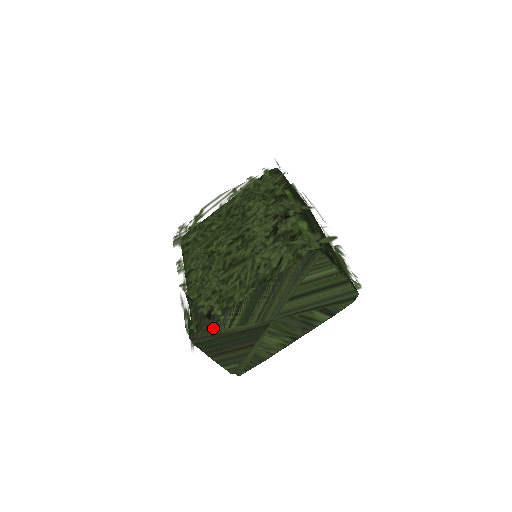
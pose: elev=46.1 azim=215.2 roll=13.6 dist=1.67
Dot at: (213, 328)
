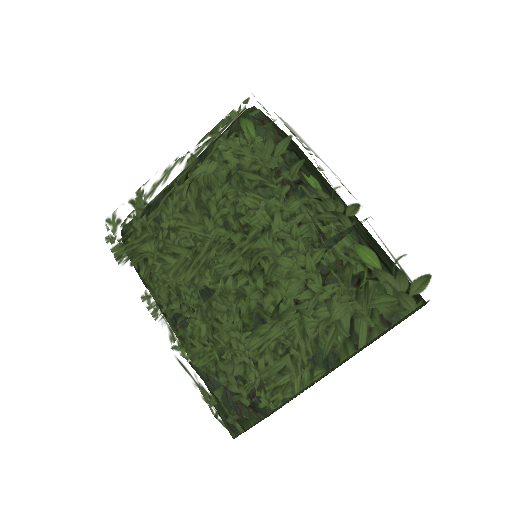
Dot at: occluded
